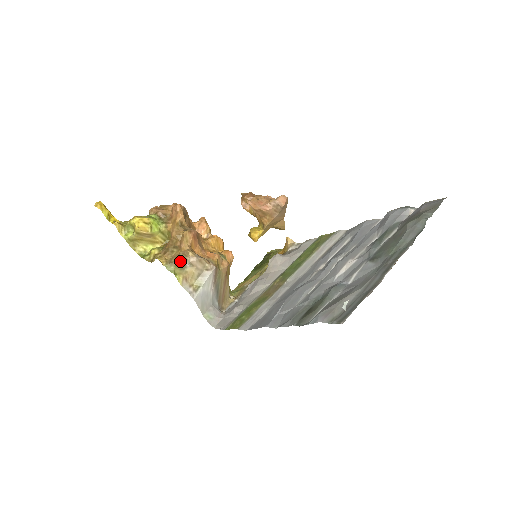
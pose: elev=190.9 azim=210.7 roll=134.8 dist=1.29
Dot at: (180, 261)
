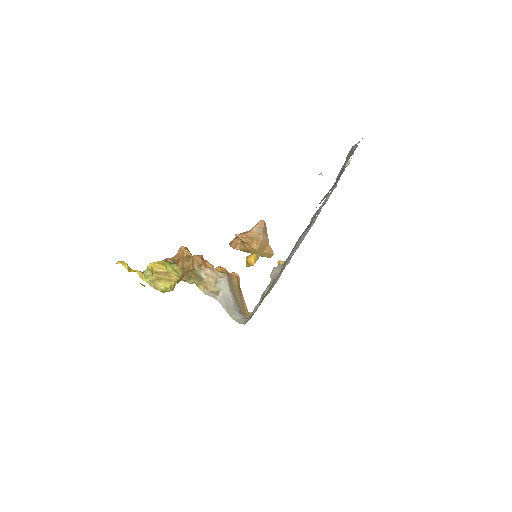
Dot at: (197, 274)
